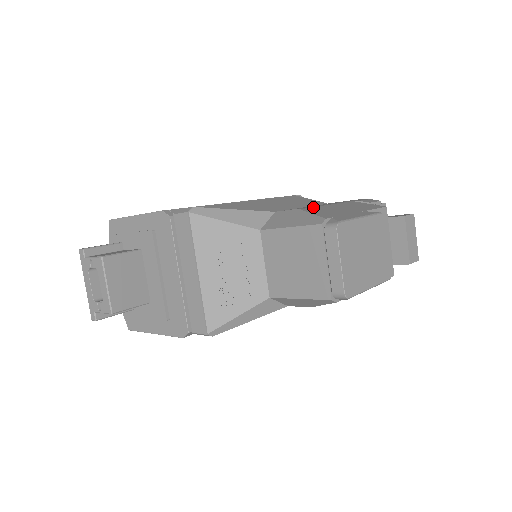
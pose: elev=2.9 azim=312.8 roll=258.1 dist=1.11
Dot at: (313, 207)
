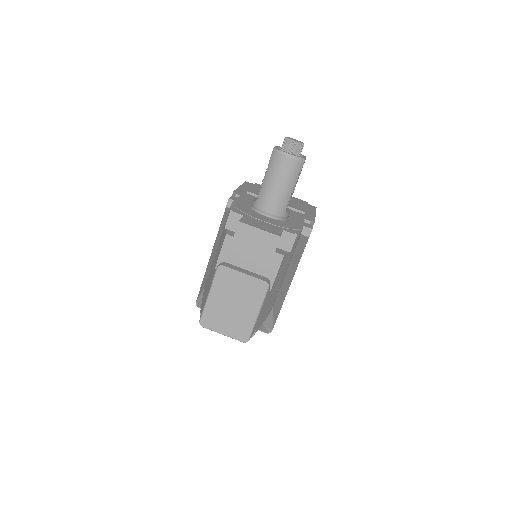
Dot at: (208, 276)
